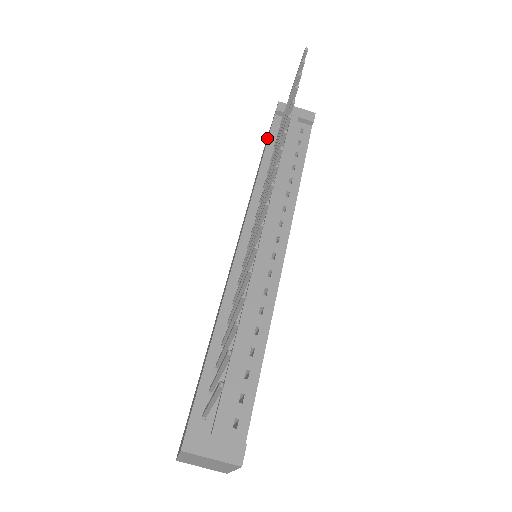
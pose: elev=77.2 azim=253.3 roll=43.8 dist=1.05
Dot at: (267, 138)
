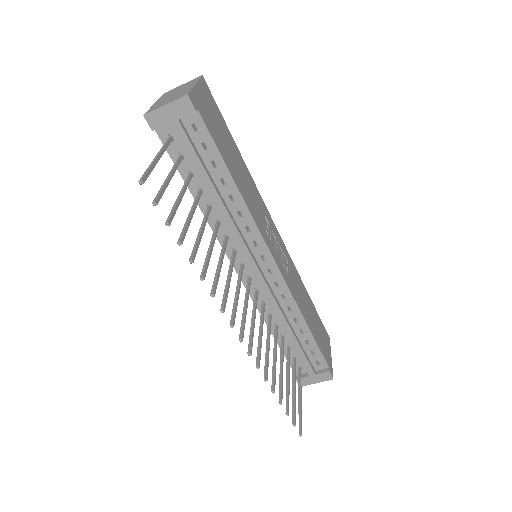
Dot at: occluded
